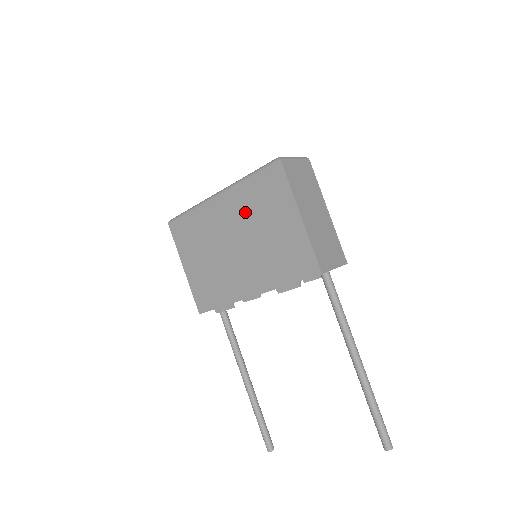
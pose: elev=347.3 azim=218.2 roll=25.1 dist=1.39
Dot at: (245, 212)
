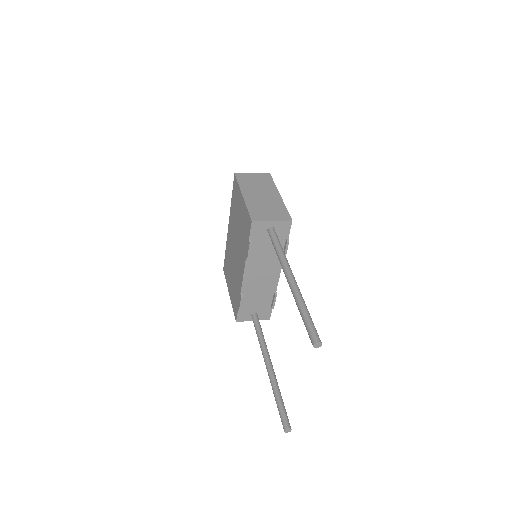
Dot at: (234, 222)
